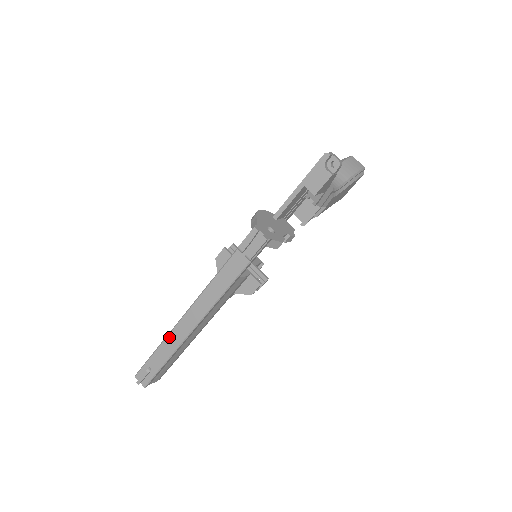
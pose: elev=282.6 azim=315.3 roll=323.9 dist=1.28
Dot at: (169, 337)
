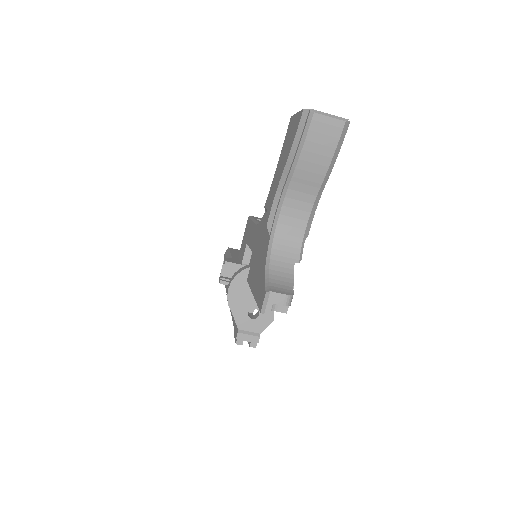
Dot at: occluded
